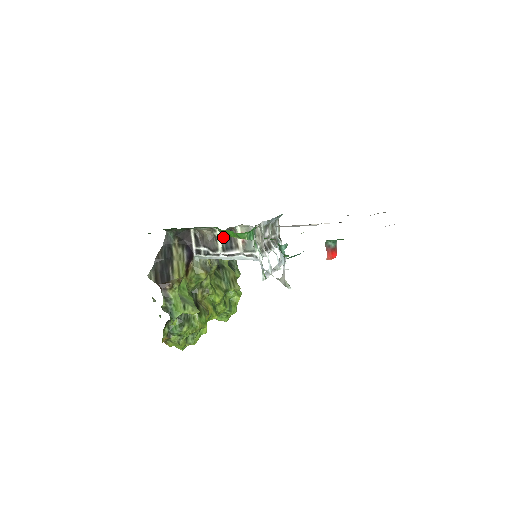
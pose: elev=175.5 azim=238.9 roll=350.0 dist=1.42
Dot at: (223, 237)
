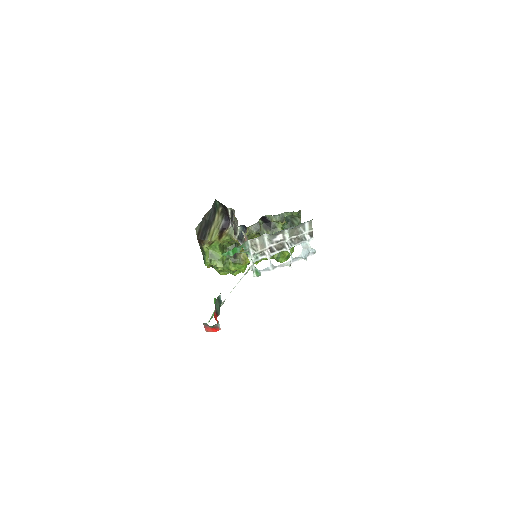
Dot at: (241, 227)
